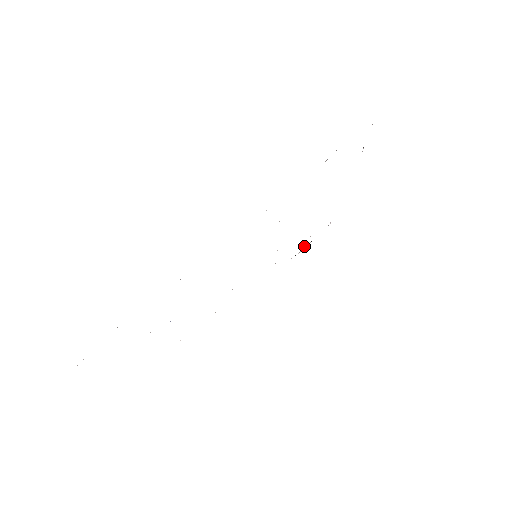
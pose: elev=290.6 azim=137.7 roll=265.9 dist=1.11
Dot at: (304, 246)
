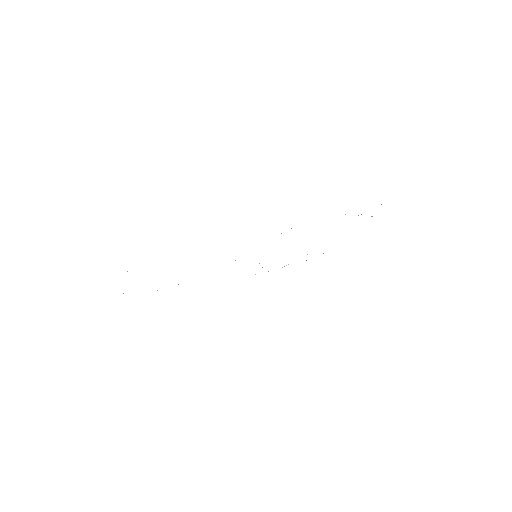
Dot at: occluded
